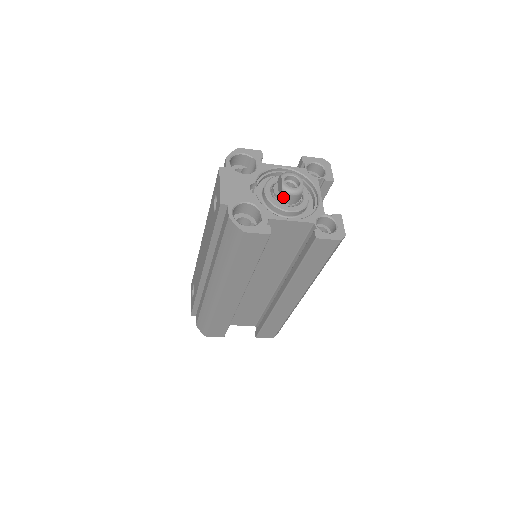
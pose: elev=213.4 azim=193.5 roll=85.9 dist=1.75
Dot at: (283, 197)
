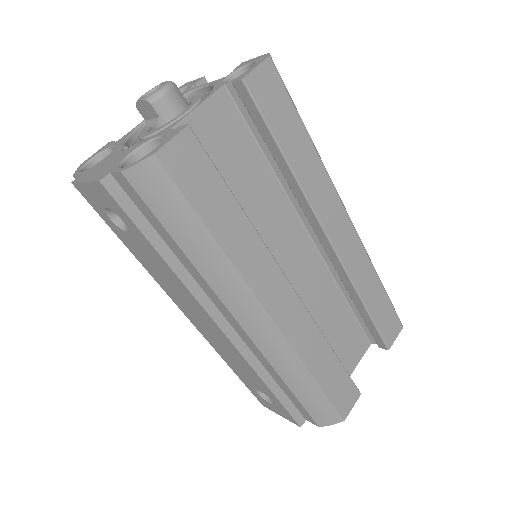
Dot at: (163, 110)
